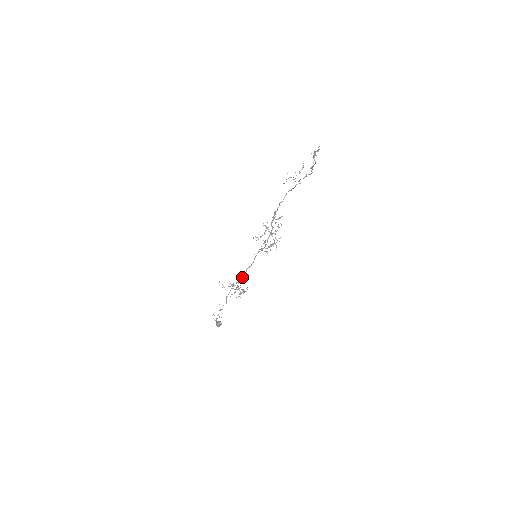
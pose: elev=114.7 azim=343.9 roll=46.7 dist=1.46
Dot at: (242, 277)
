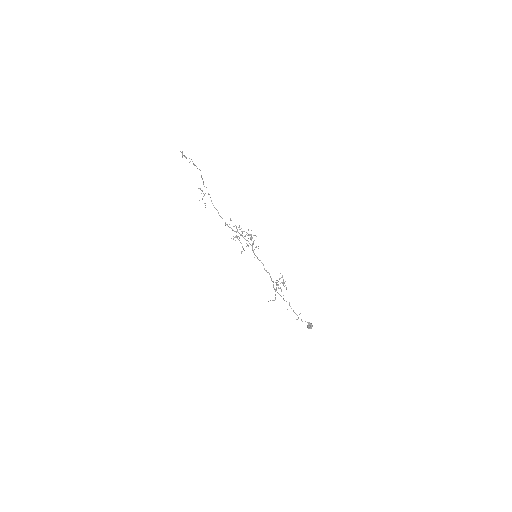
Dot at: (270, 277)
